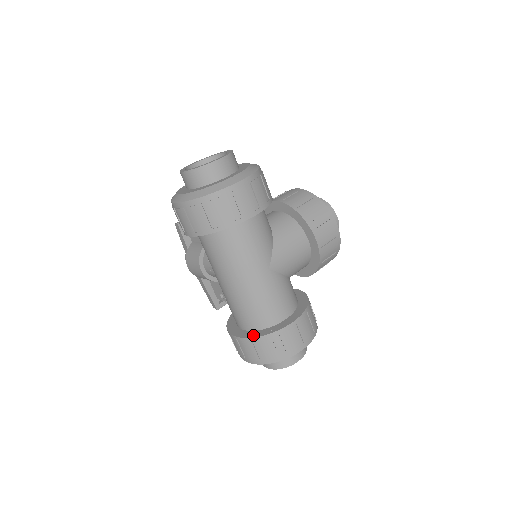
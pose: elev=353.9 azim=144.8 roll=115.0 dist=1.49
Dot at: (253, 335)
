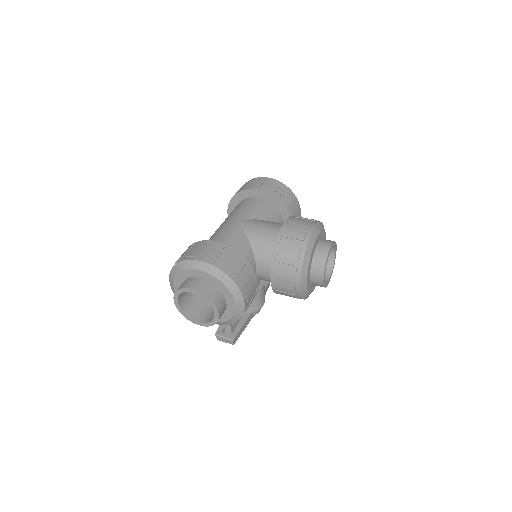
Dot at: occluded
